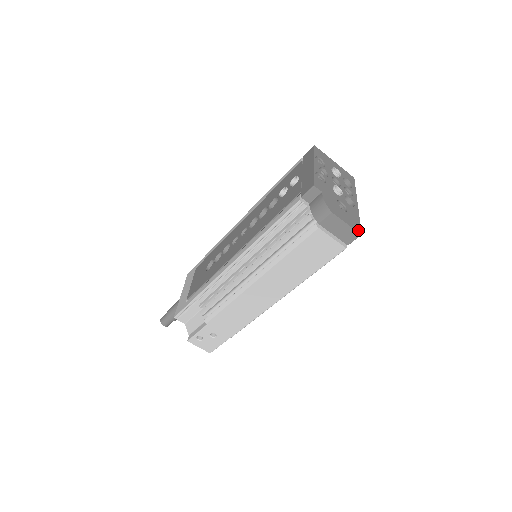
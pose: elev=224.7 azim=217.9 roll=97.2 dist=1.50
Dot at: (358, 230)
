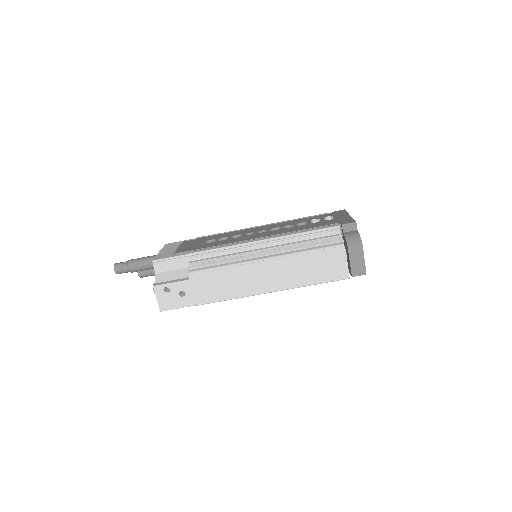
Dot at: (365, 270)
